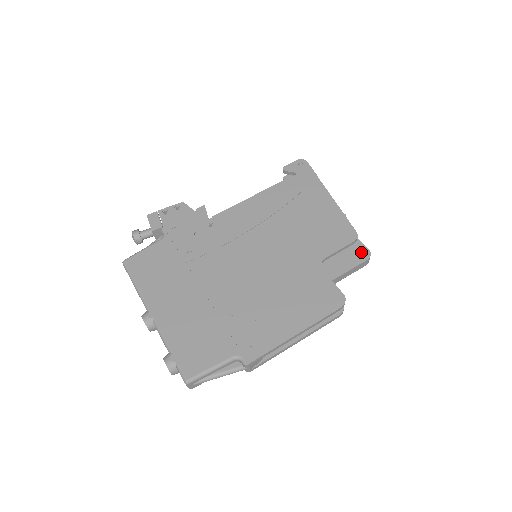
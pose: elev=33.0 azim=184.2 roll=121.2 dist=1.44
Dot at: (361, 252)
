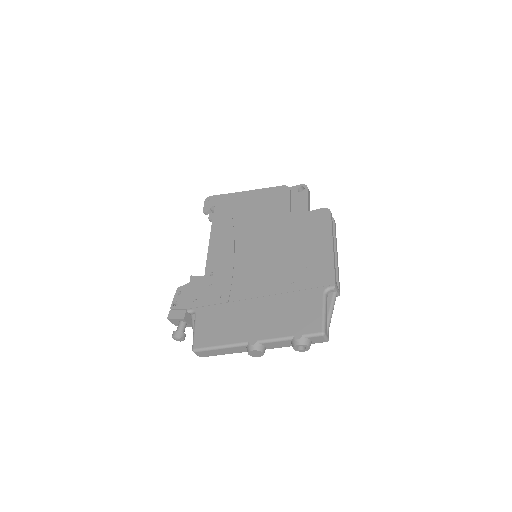
Dot at: (299, 191)
